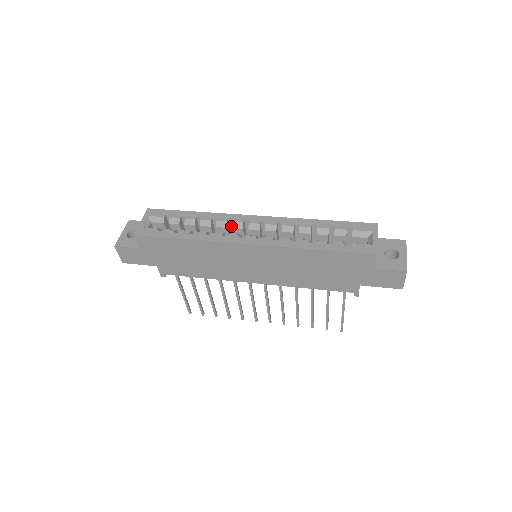
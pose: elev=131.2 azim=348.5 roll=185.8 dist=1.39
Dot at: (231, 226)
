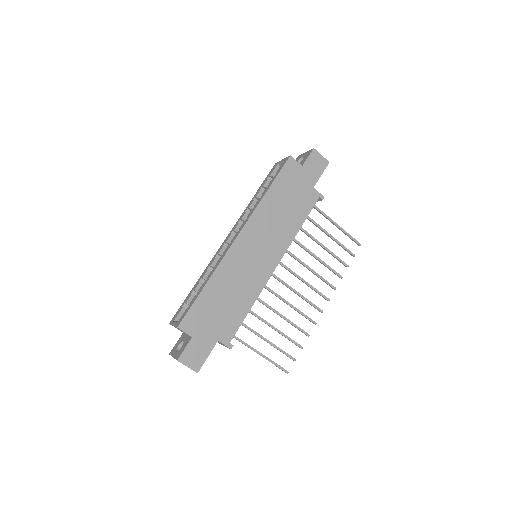
Dot at: occluded
